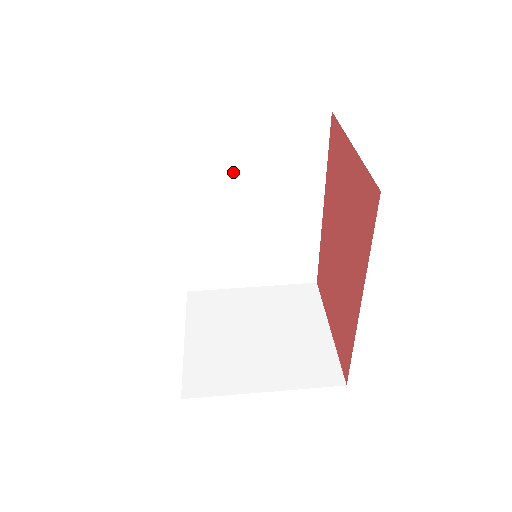
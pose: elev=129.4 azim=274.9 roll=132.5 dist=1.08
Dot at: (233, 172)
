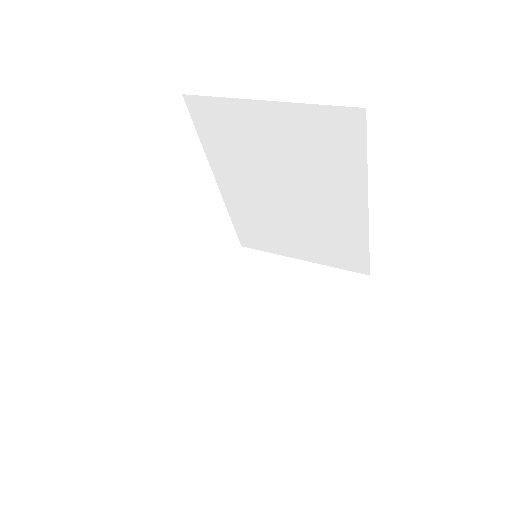
Dot at: (262, 154)
